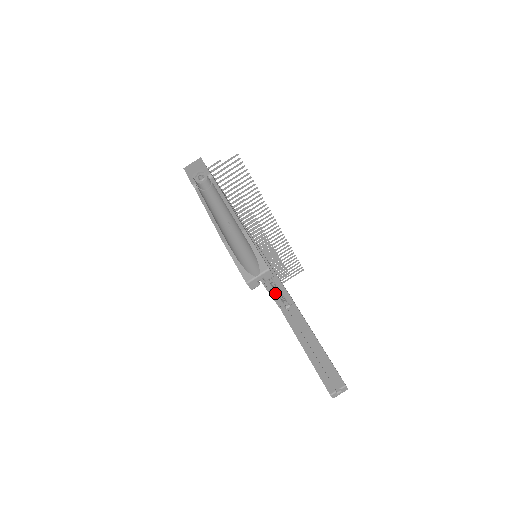
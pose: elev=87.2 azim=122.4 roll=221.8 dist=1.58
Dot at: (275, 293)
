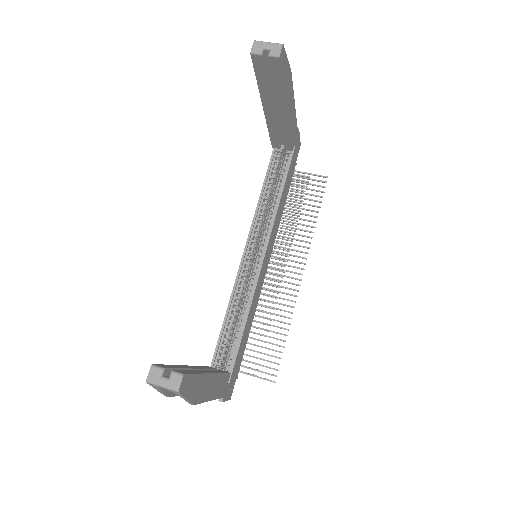
Dot at: (227, 337)
